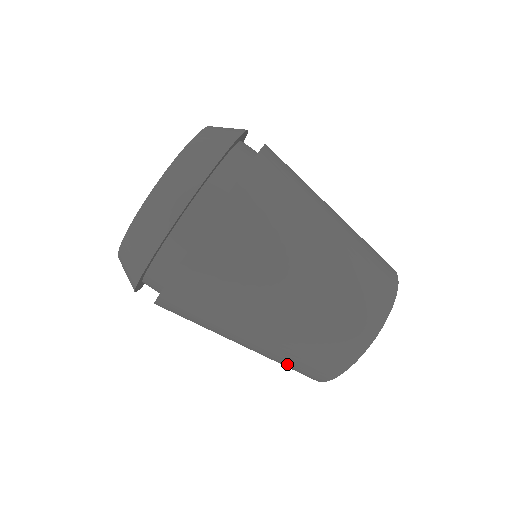
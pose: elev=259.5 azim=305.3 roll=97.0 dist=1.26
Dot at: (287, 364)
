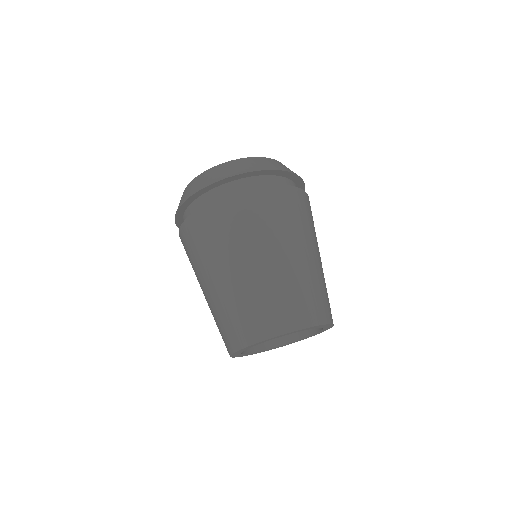
Dot at: (235, 313)
